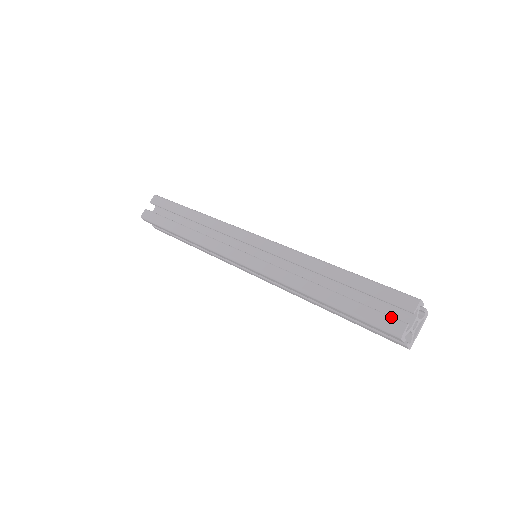
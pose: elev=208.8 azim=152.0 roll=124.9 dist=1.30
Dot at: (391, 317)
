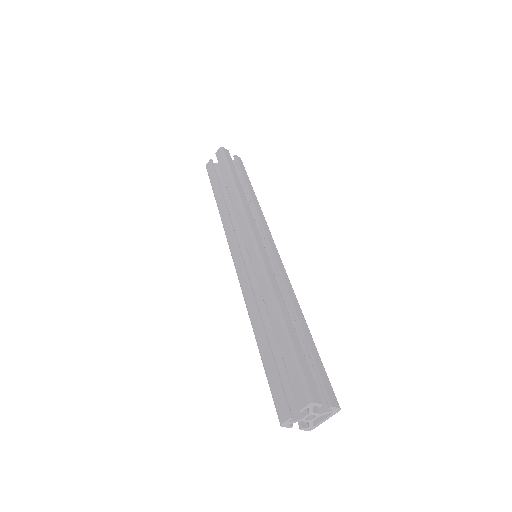
Dot at: (284, 401)
